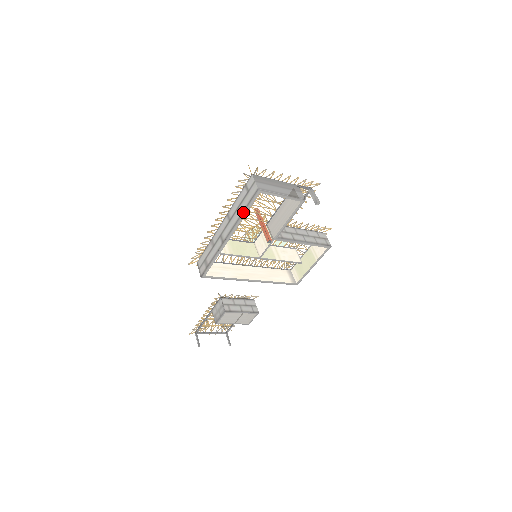
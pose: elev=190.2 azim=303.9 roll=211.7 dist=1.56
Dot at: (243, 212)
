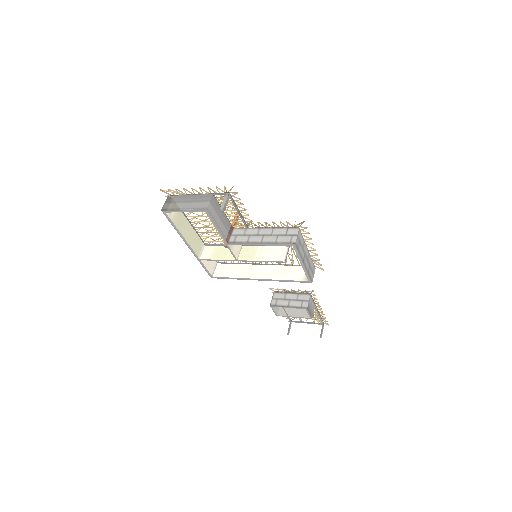
Dot at: (174, 228)
